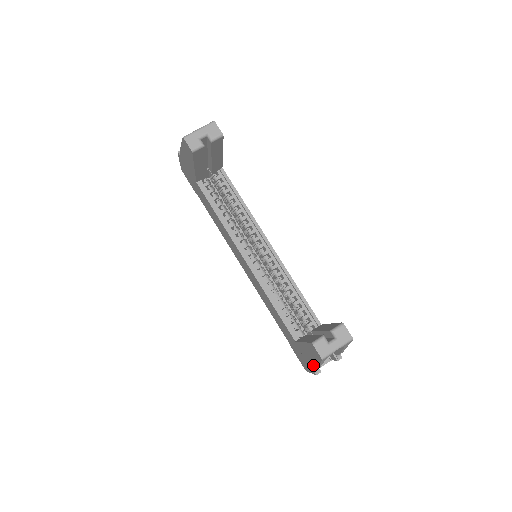
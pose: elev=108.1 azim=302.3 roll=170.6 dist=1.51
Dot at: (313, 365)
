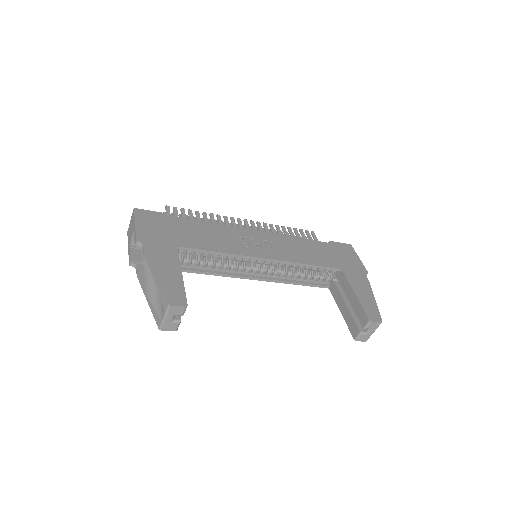
Dot at: occluded
